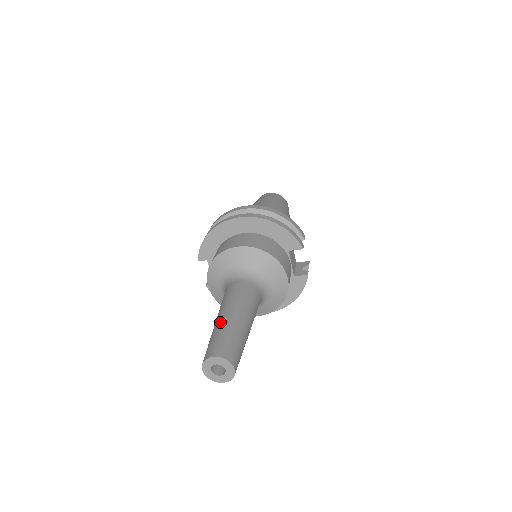
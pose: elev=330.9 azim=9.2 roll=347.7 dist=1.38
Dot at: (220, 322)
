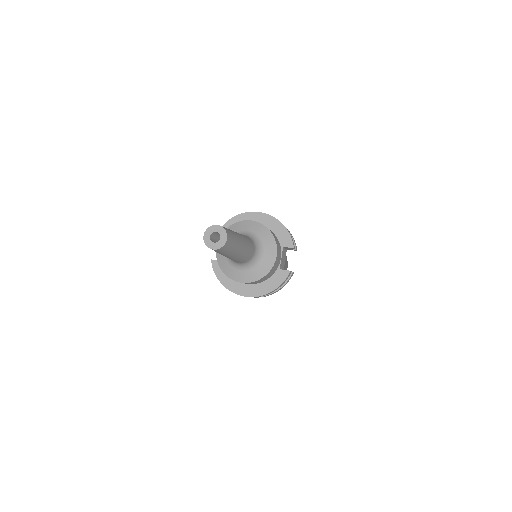
Dot at: occluded
